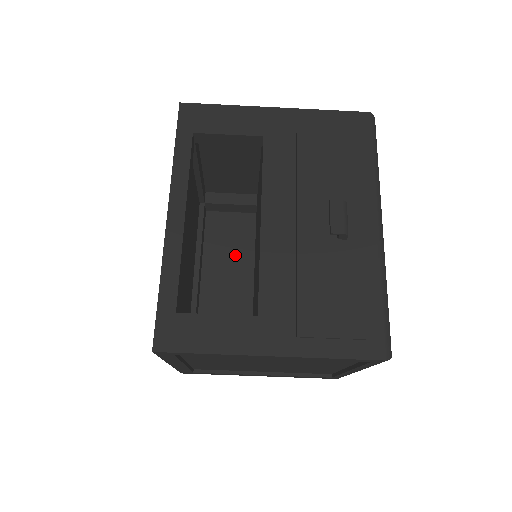
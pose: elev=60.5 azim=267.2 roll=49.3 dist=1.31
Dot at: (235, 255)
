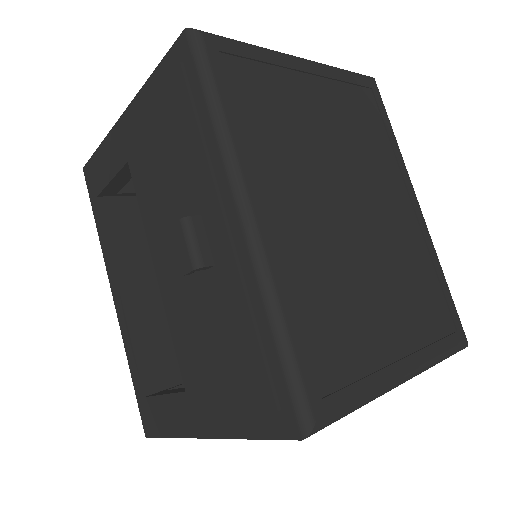
Dot at: occluded
